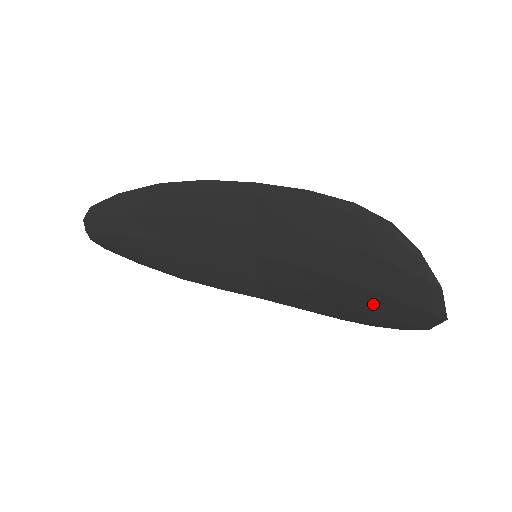
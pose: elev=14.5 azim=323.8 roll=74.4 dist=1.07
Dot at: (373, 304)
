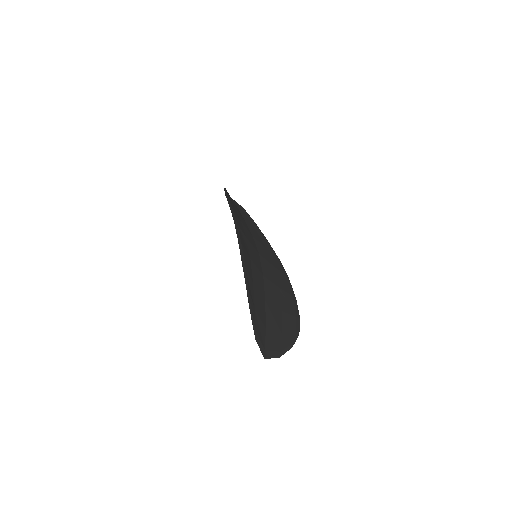
Dot at: (273, 323)
